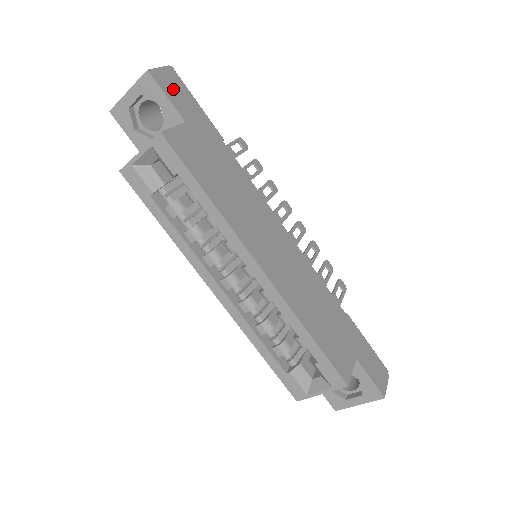
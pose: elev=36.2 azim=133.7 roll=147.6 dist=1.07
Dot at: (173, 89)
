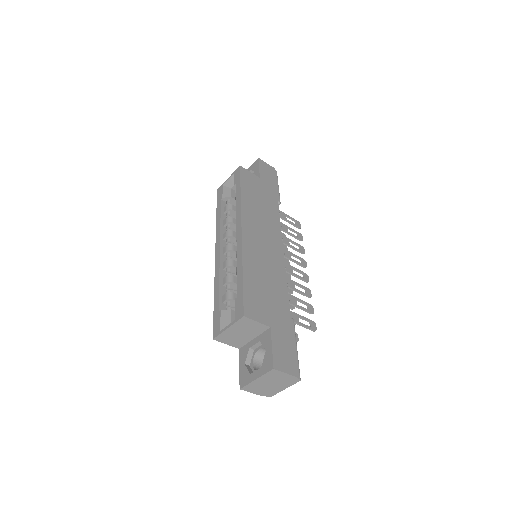
Dot at: (267, 171)
